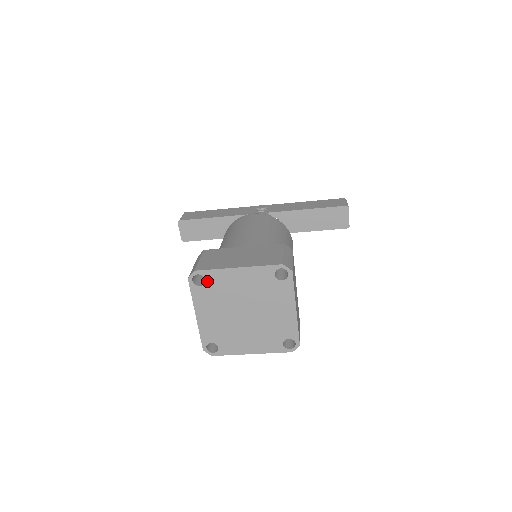
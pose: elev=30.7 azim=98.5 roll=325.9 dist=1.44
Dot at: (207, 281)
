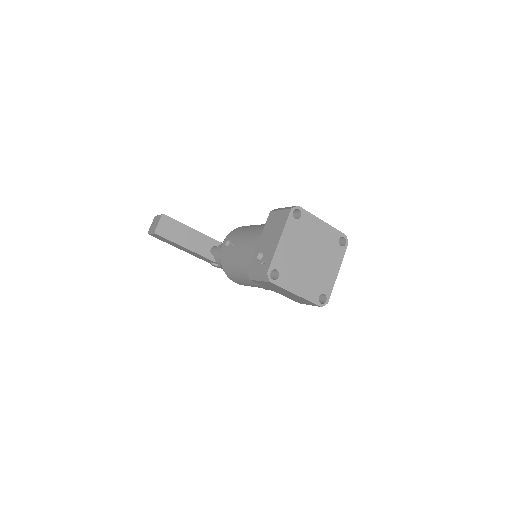
Dot at: (301, 218)
